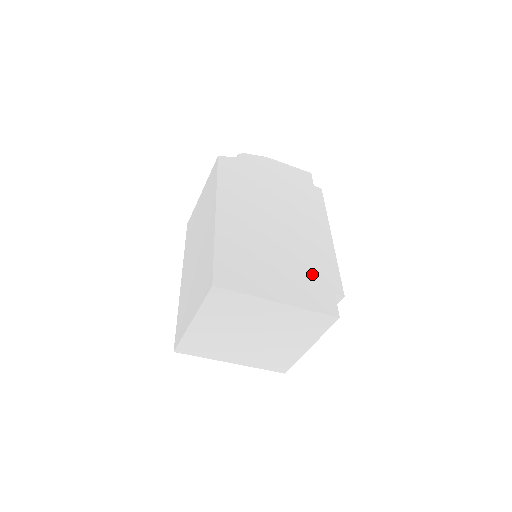
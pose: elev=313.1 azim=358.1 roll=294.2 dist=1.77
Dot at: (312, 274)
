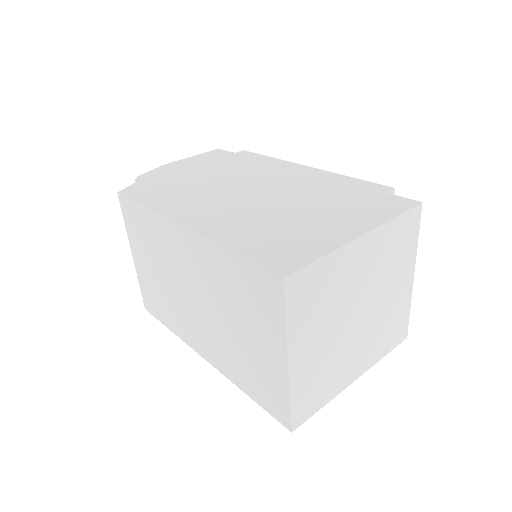
Dot at: (343, 196)
